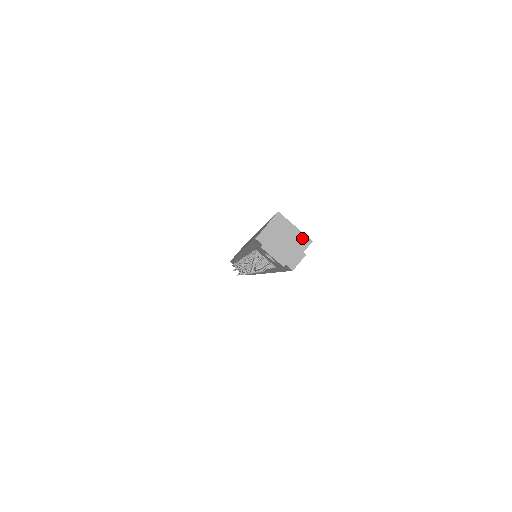
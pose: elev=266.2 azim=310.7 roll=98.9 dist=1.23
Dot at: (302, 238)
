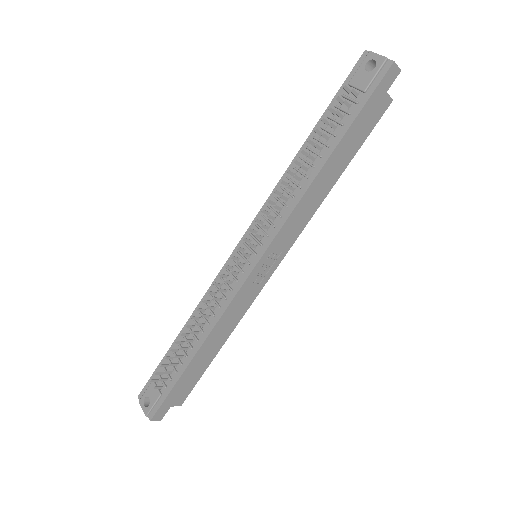
Dot at: occluded
